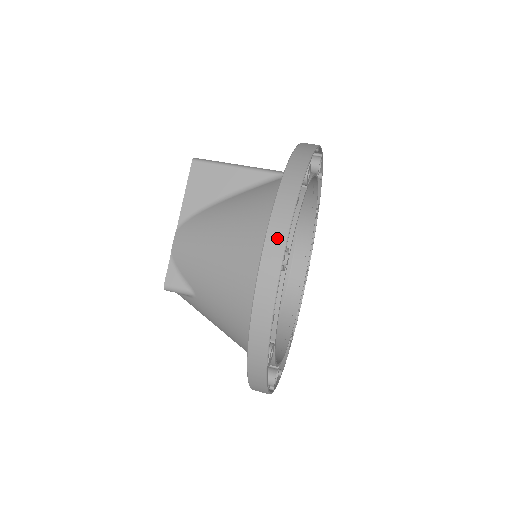
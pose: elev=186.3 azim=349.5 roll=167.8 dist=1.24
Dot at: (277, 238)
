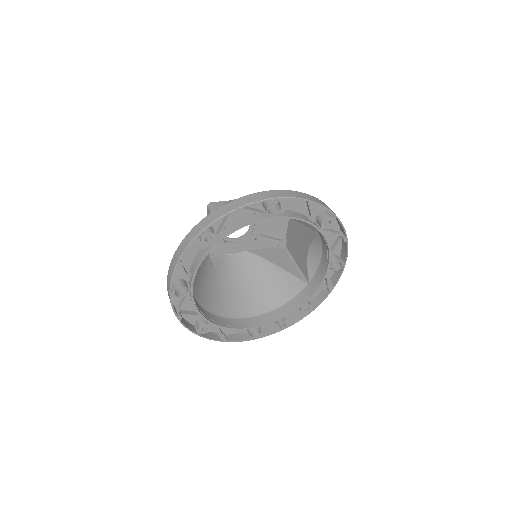
Dot at: (284, 194)
